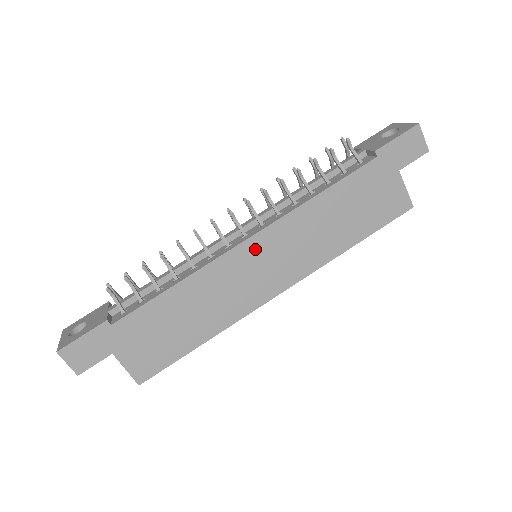
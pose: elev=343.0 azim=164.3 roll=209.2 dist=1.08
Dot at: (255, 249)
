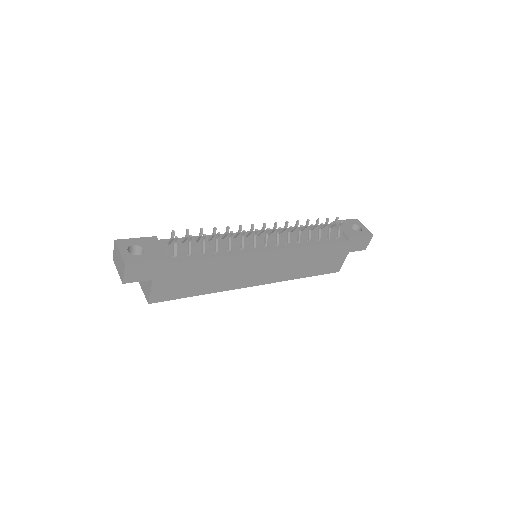
Dot at: (267, 258)
